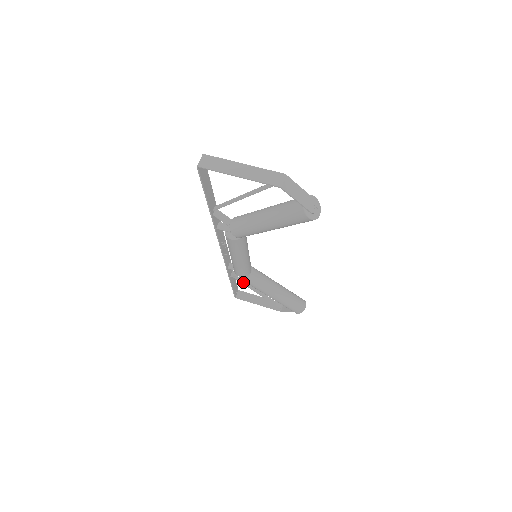
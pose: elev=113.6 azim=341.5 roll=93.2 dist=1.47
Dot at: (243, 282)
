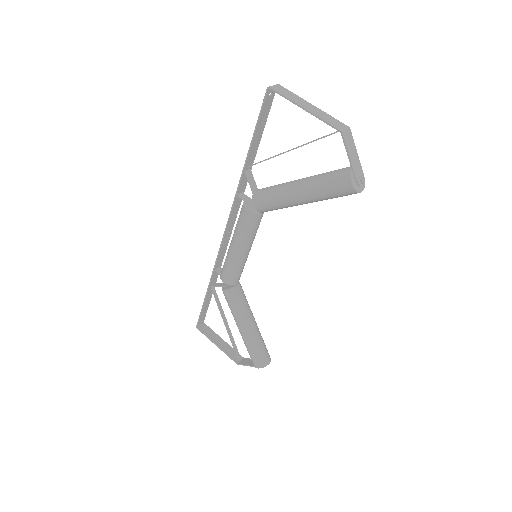
Dot at: (218, 303)
